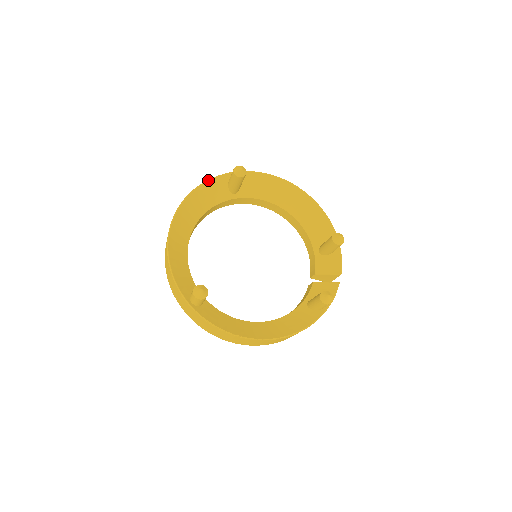
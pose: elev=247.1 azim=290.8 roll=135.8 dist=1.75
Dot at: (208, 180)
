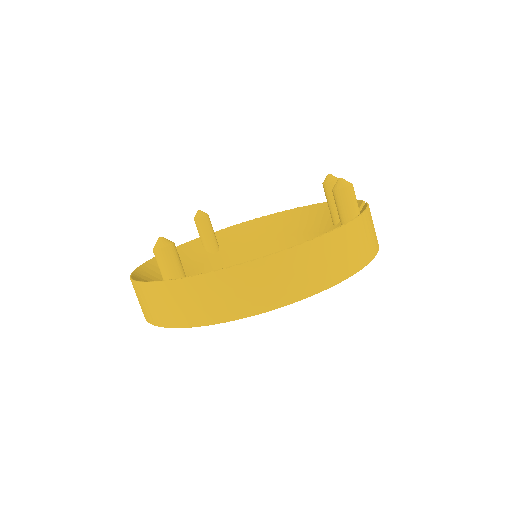
Dot at: (176, 247)
